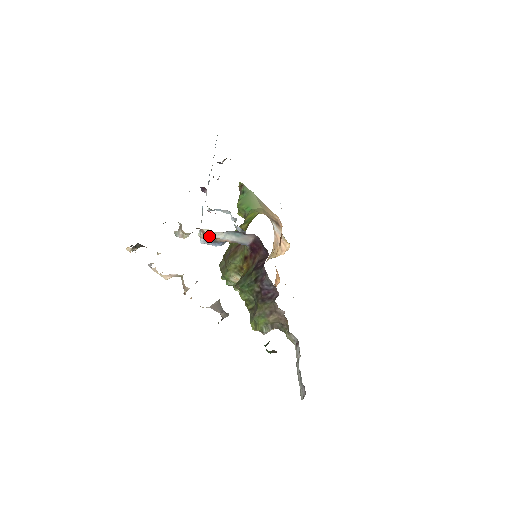
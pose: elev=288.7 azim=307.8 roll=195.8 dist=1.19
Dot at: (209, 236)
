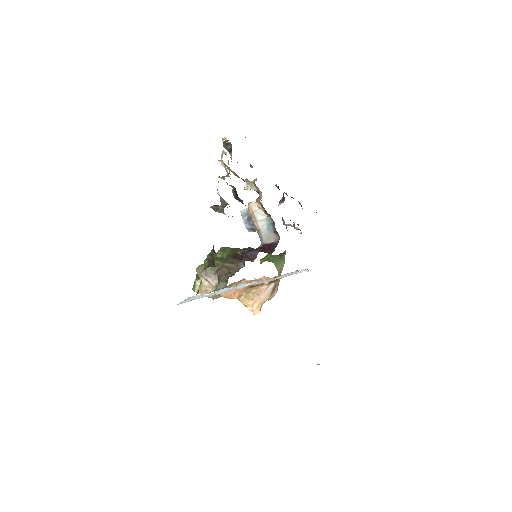
Dot at: (255, 209)
